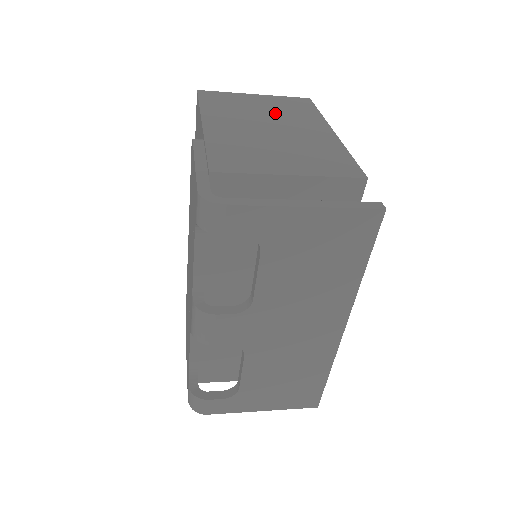
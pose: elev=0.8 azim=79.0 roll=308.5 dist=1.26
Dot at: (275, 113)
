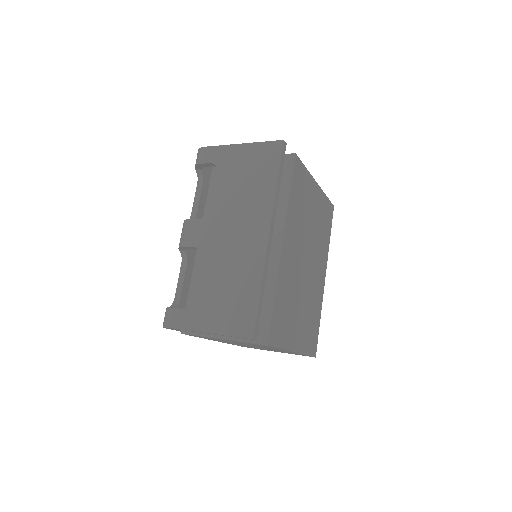
Dot at: occluded
